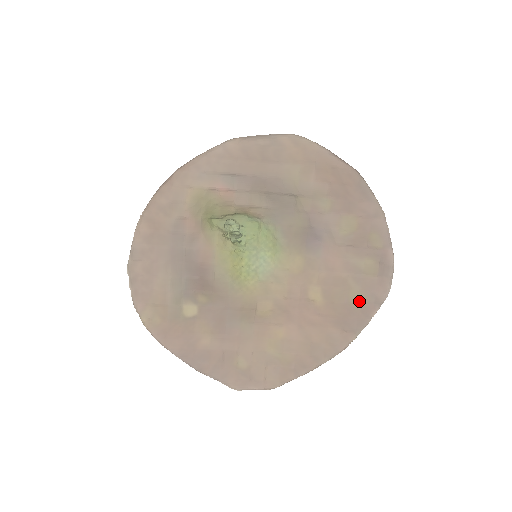
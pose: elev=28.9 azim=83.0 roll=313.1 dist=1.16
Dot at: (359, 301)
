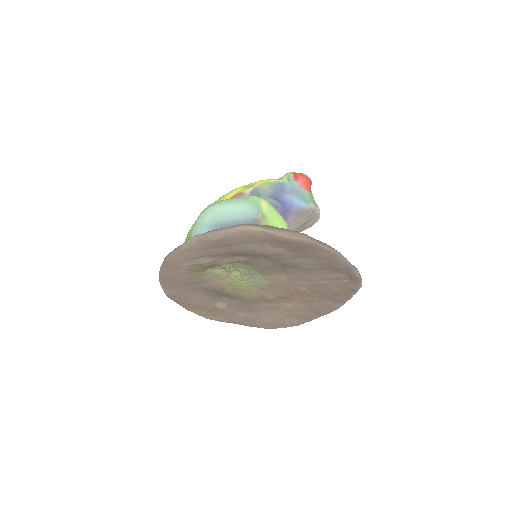
Dot at: (339, 291)
